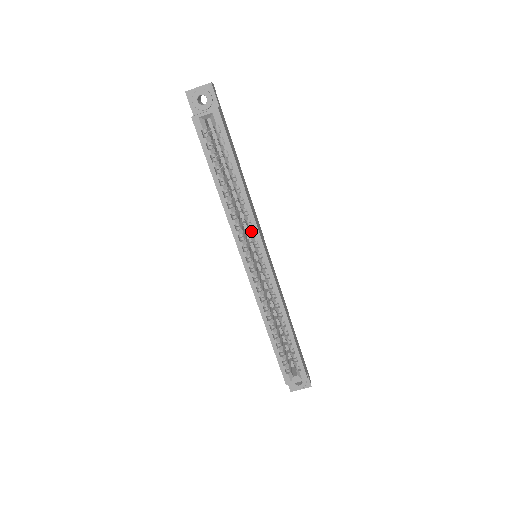
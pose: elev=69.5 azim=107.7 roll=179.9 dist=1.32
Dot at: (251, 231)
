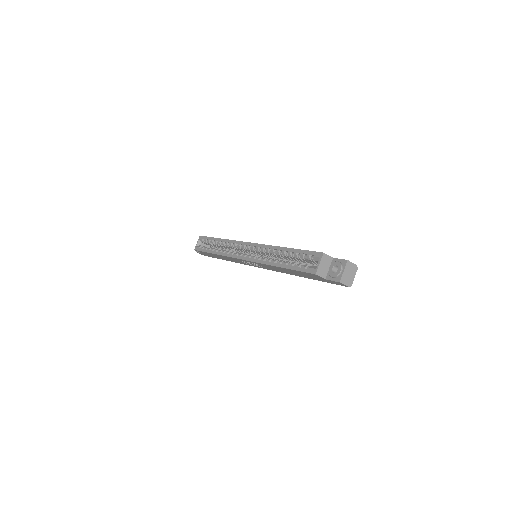
Dot at: (237, 246)
